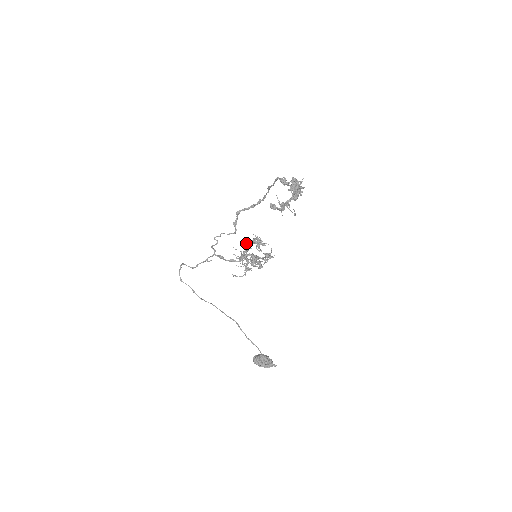
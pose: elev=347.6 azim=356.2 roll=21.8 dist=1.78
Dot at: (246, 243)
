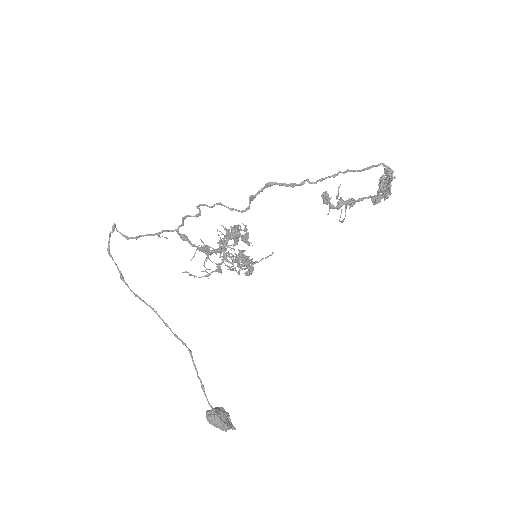
Dot at: (236, 231)
